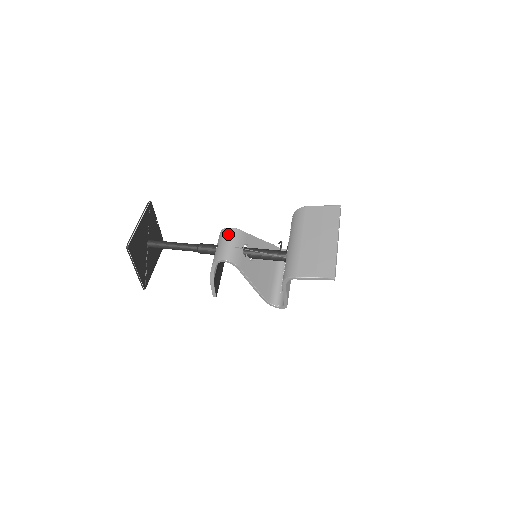
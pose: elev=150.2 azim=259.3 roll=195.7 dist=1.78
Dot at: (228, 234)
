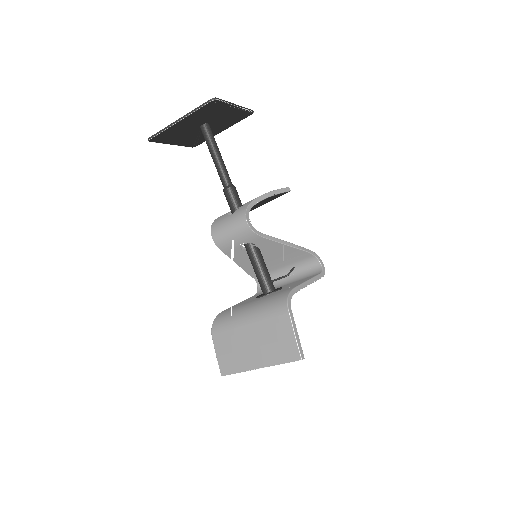
Dot at: (238, 223)
